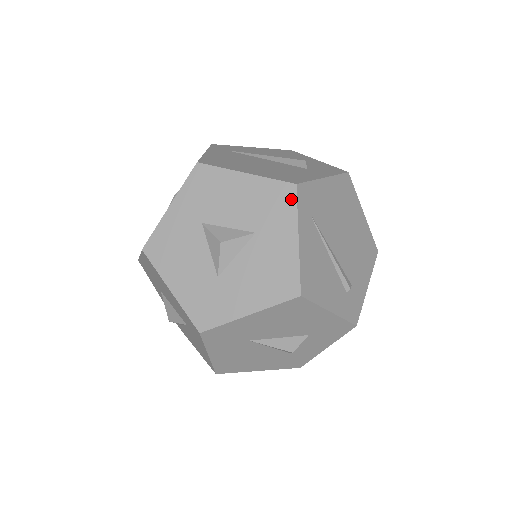
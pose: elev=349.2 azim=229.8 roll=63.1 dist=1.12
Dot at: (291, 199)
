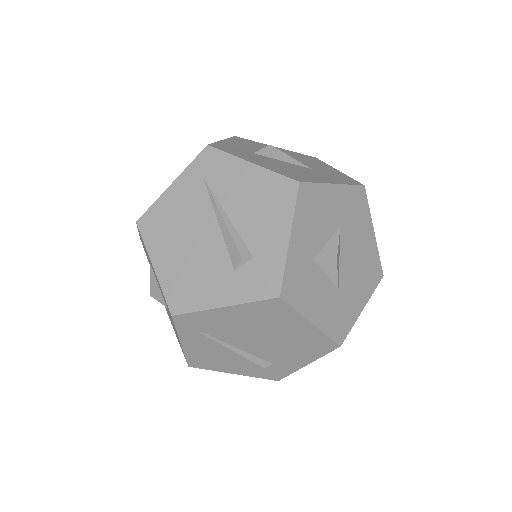
Dot at: (172, 319)
